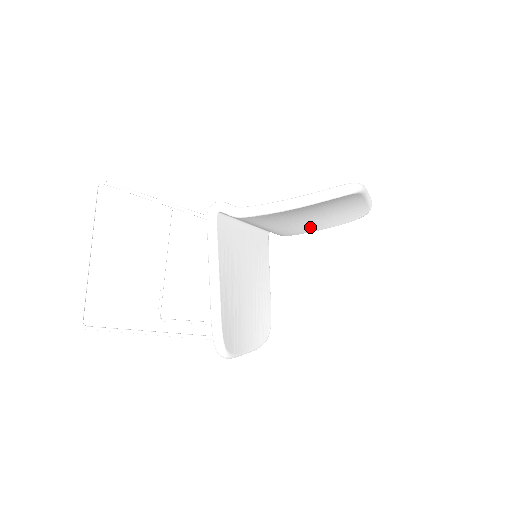
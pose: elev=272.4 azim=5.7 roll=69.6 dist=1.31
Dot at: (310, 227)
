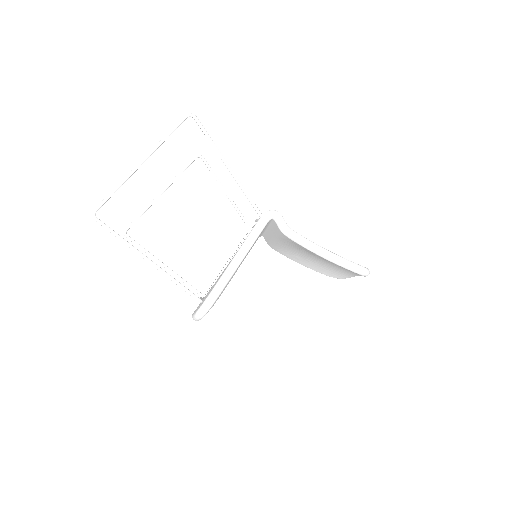
Dot at: (298, 258)
